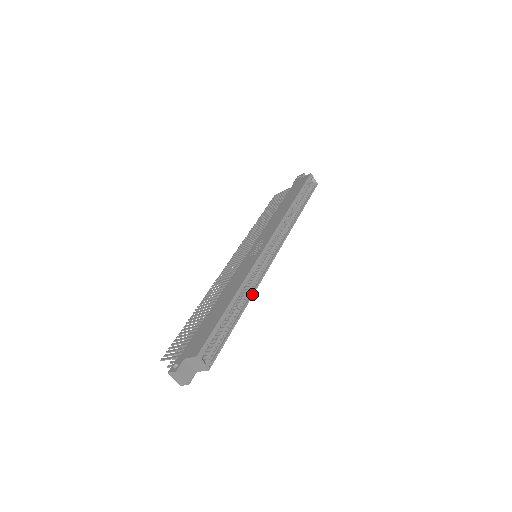
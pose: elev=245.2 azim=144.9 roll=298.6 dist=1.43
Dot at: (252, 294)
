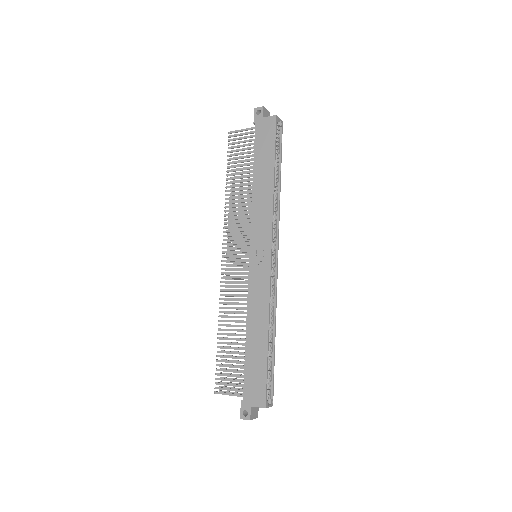
Dot at: (275, 314)
